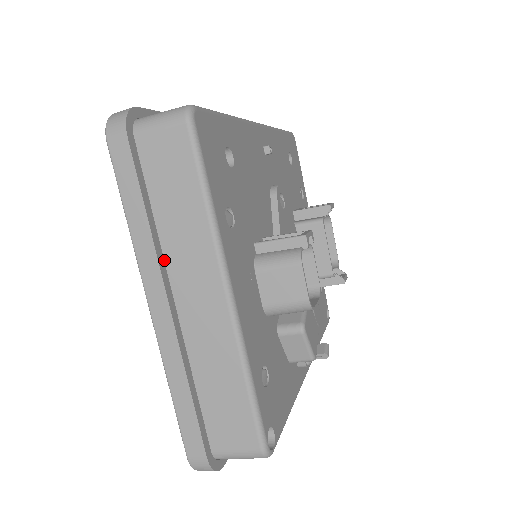
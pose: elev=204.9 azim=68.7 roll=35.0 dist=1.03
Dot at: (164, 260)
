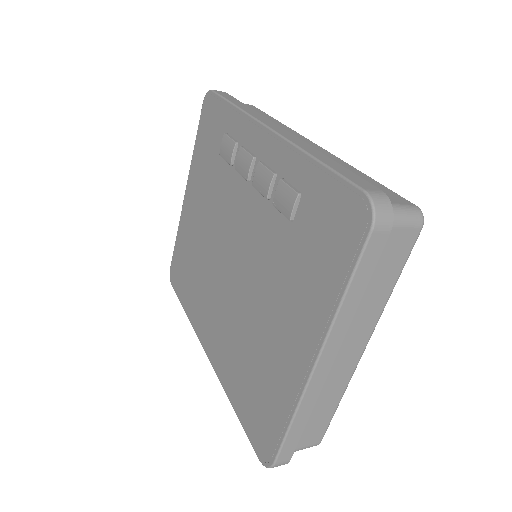
Dot at: occluded
